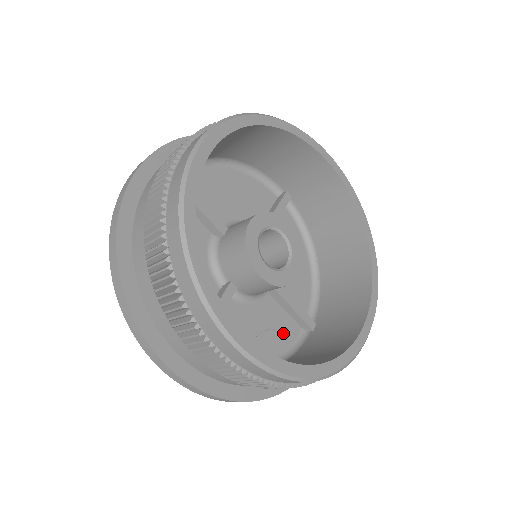
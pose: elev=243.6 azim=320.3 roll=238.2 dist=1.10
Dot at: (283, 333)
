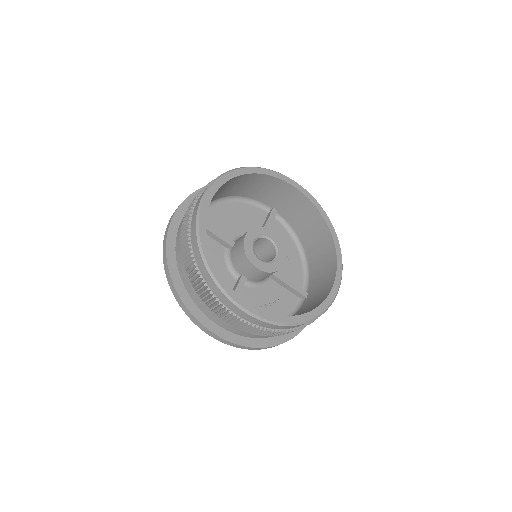
Dot at: (285, 303)
